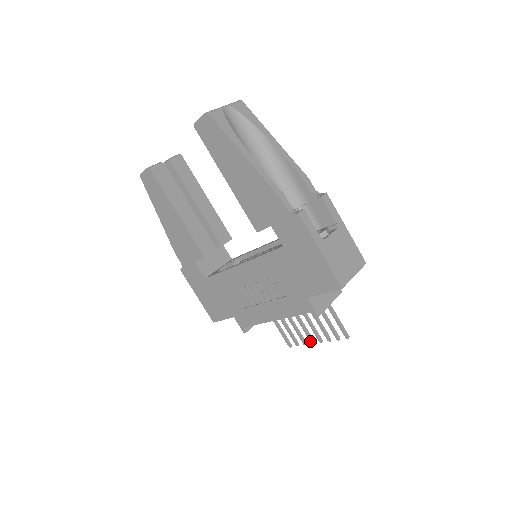
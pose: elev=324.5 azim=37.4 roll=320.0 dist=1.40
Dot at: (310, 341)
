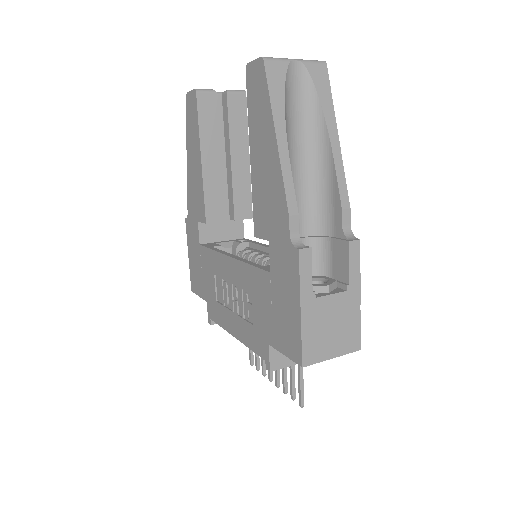
Dot at: (269, 377)
